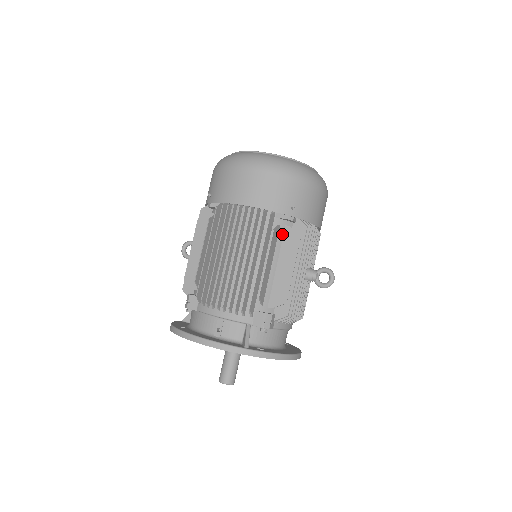
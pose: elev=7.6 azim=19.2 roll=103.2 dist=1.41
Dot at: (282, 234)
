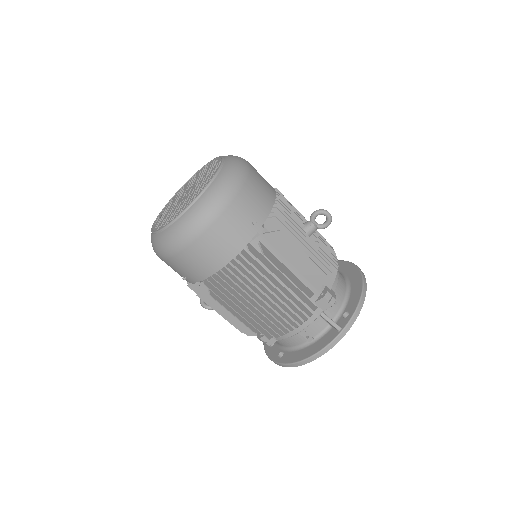
Dot at: (267, 244)
